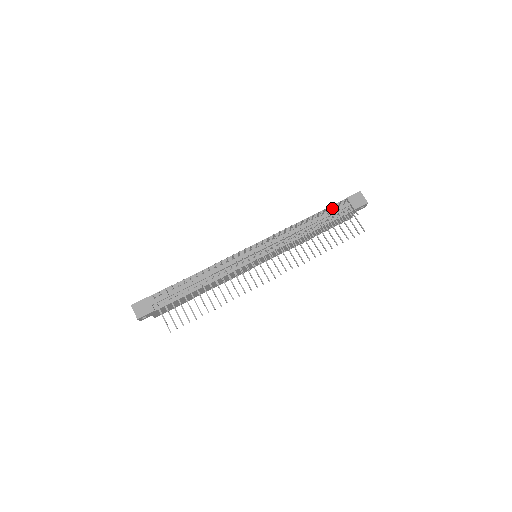
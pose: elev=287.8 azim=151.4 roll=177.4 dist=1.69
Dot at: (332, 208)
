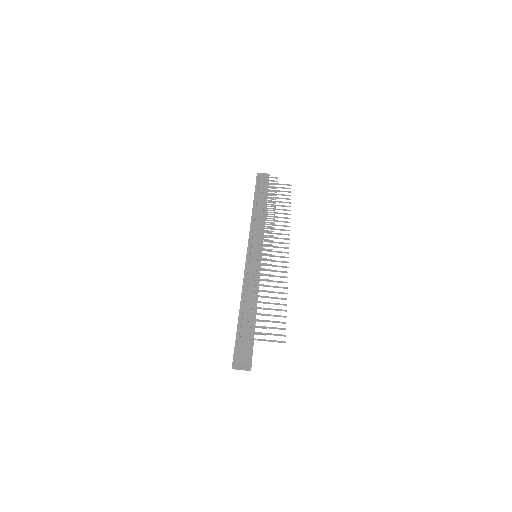
Dot at: (260, 186)
